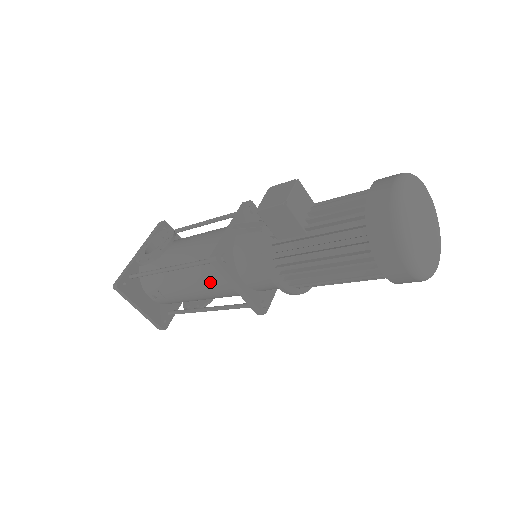
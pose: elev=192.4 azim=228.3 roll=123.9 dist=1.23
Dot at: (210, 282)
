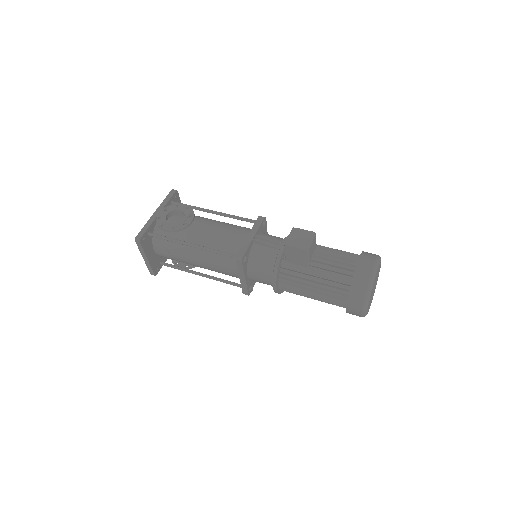
Dot at: (220, 265)
